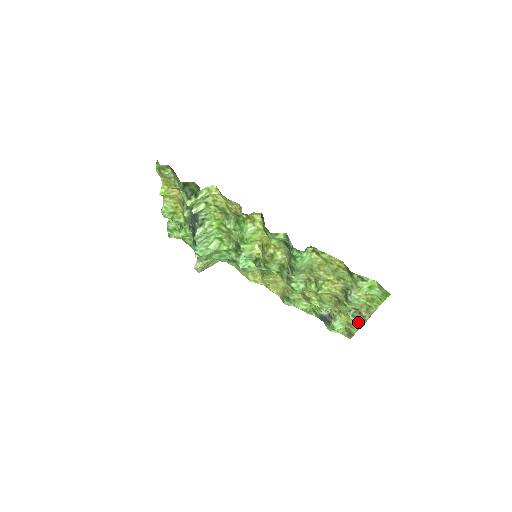
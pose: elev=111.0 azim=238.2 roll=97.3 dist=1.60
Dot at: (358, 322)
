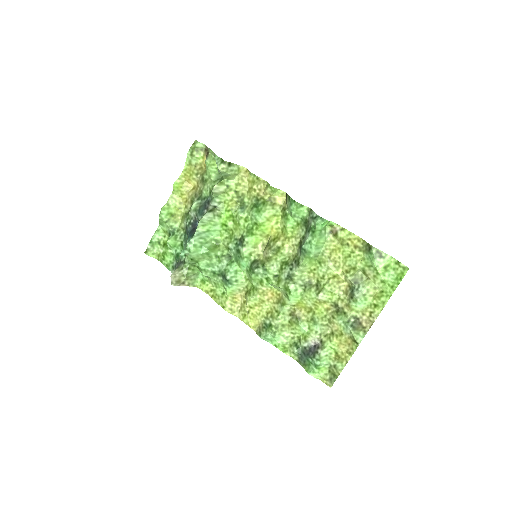
Dot at: (356, 337)
